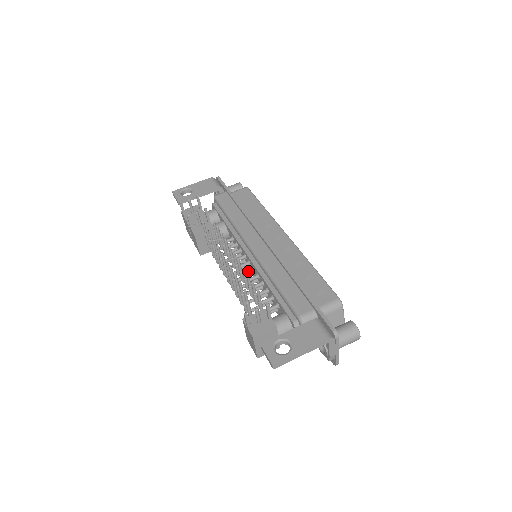
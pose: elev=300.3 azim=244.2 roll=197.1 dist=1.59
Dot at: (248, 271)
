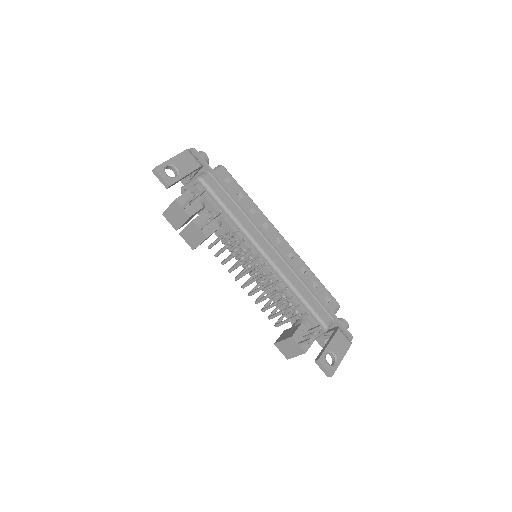
Dot at: occluded
